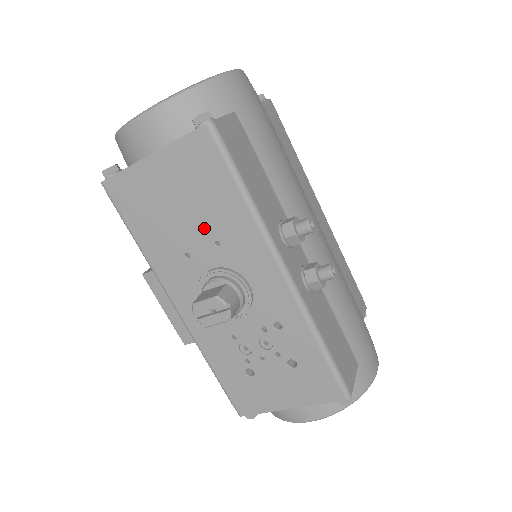
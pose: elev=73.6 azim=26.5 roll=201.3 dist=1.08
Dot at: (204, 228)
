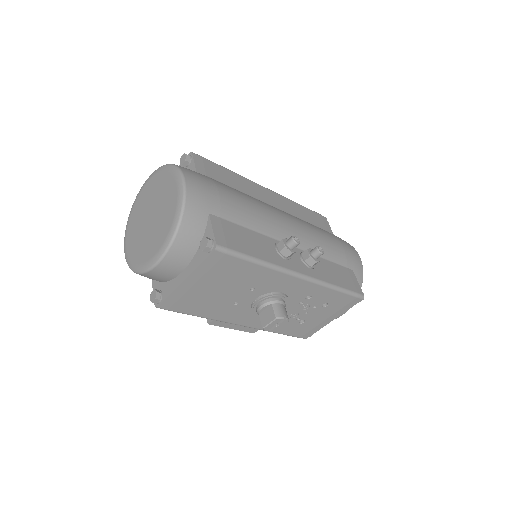
Dot at: (240, 288)
